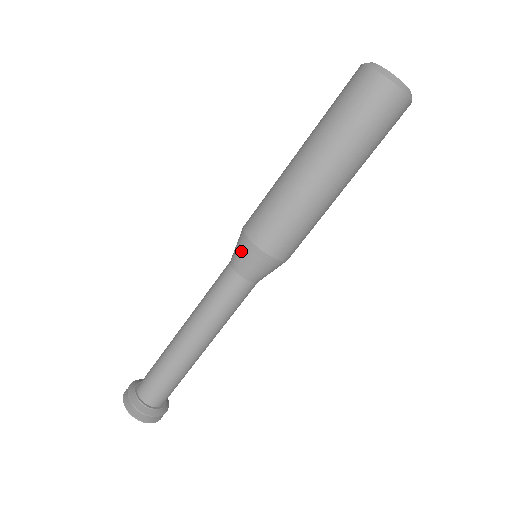
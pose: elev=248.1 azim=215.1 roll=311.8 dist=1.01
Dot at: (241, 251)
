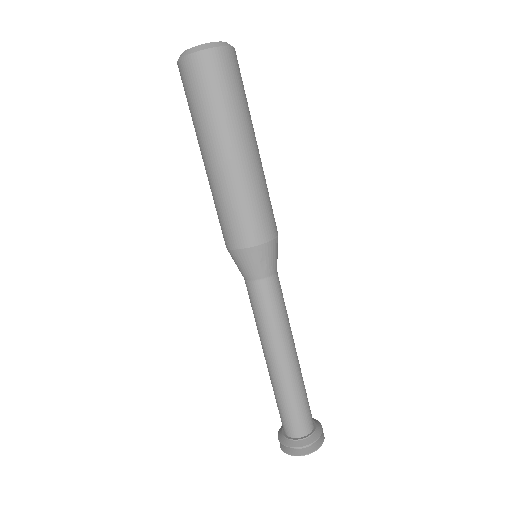
Dot at: (256, 261)
